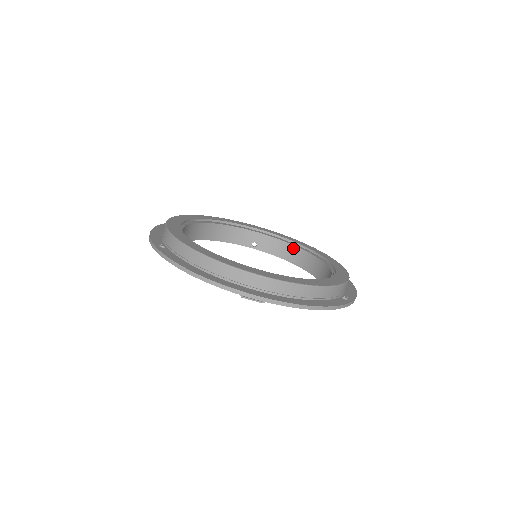
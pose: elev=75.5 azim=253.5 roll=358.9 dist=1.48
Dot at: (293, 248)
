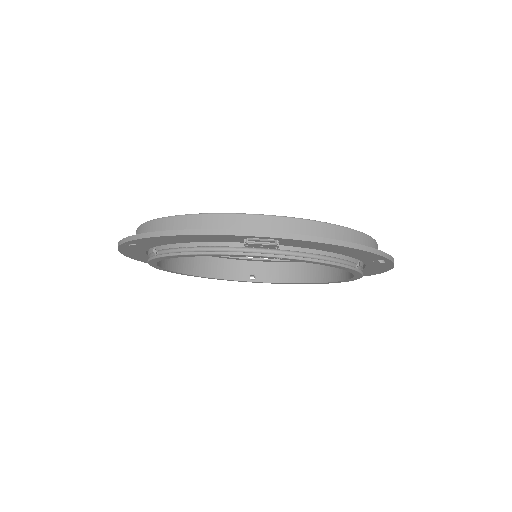
Dot at: (299, 265)
